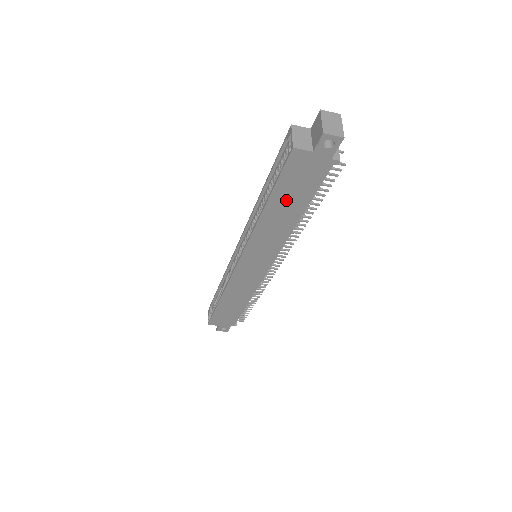
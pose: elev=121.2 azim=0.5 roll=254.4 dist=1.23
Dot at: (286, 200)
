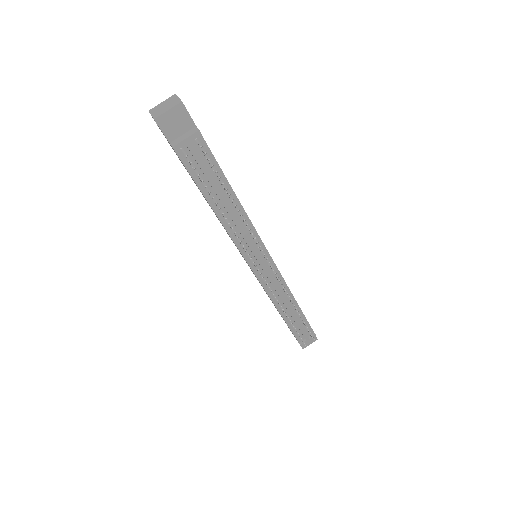
Dot at: occluded
